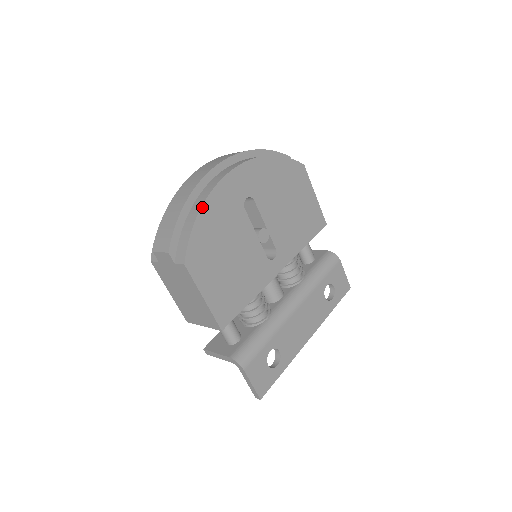
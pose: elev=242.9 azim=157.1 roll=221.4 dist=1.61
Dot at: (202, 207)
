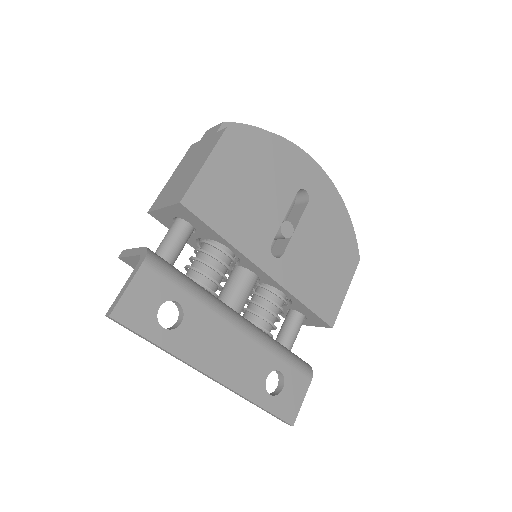
Dot at: (278, 136)
